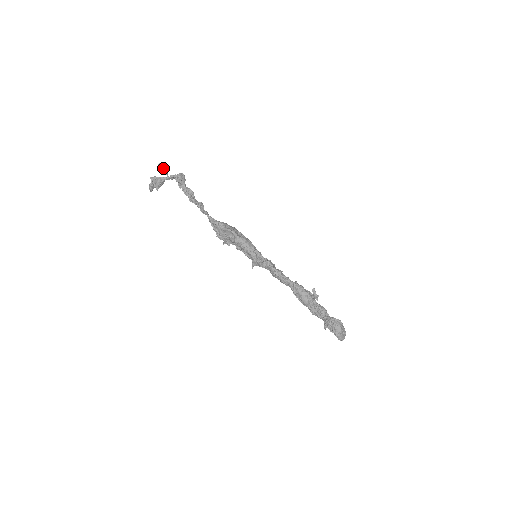
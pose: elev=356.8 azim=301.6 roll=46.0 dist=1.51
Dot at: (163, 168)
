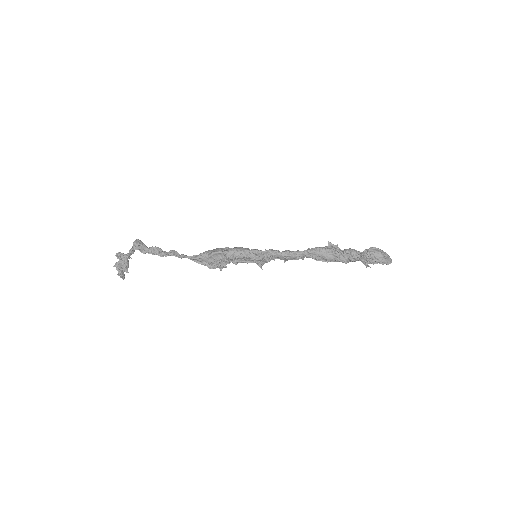
Dot at: (122, 256)
